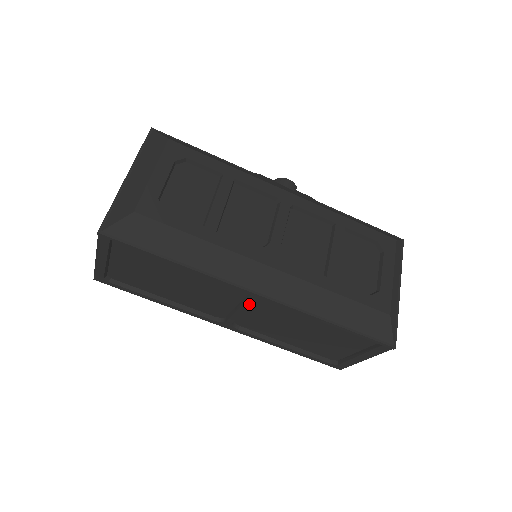
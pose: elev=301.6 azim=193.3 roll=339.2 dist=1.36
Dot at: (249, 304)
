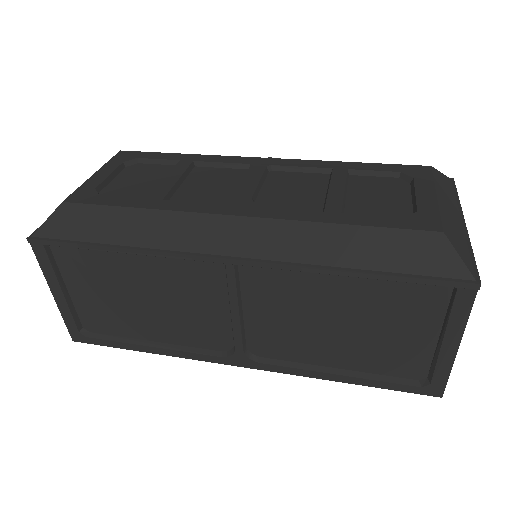
Dot at: (235, 290)
